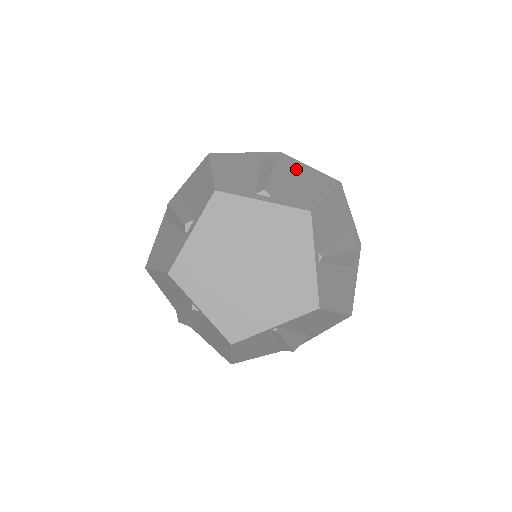
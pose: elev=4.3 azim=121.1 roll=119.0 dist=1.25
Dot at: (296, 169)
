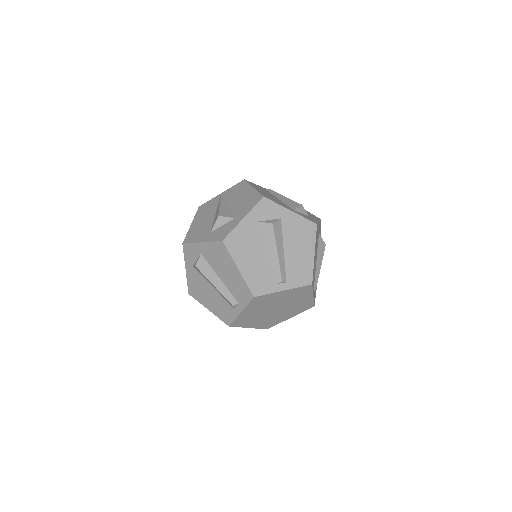
Dot at: (285, 224)
